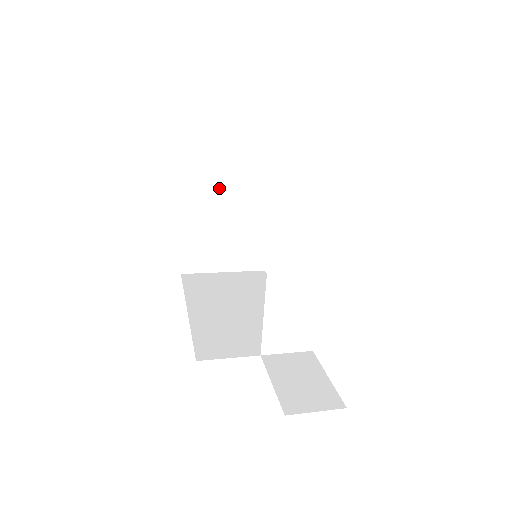
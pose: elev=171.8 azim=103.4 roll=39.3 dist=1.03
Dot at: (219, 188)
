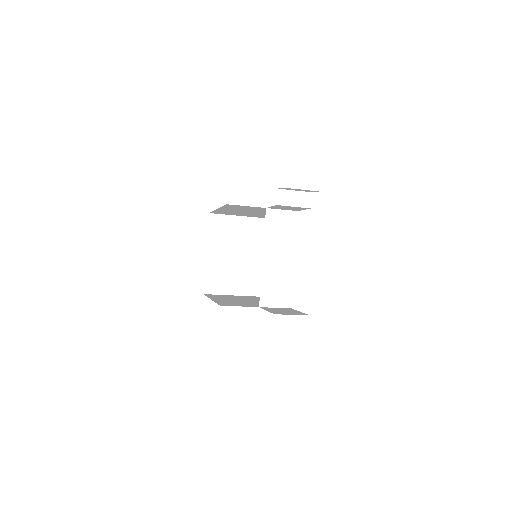
Dot at: (231, 236)
